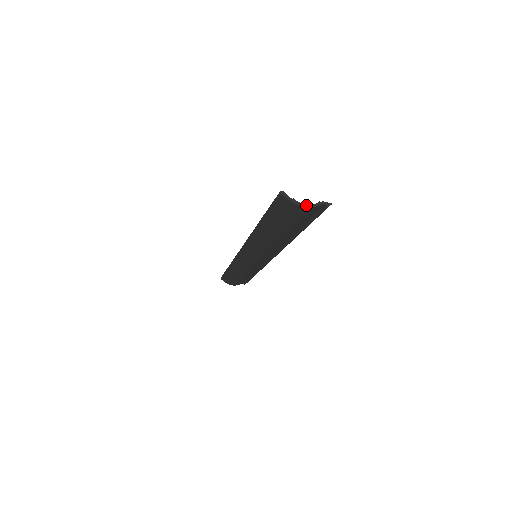
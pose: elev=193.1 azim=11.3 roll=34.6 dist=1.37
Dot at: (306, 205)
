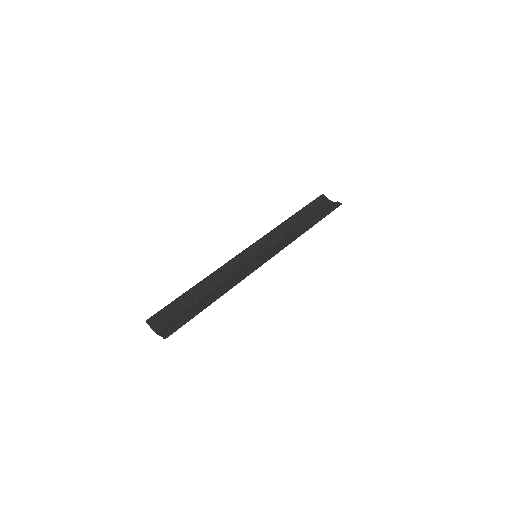
Dot at: (156, 333)
